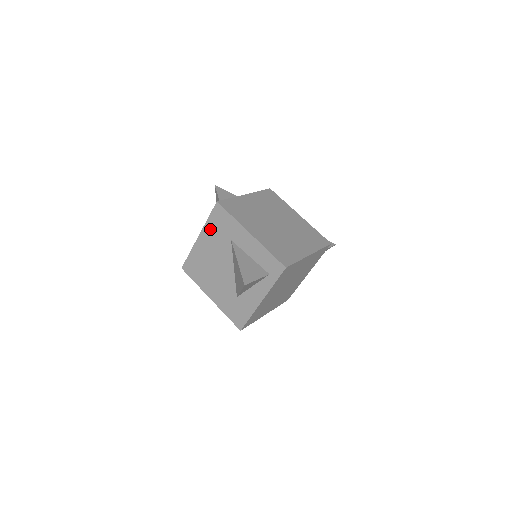
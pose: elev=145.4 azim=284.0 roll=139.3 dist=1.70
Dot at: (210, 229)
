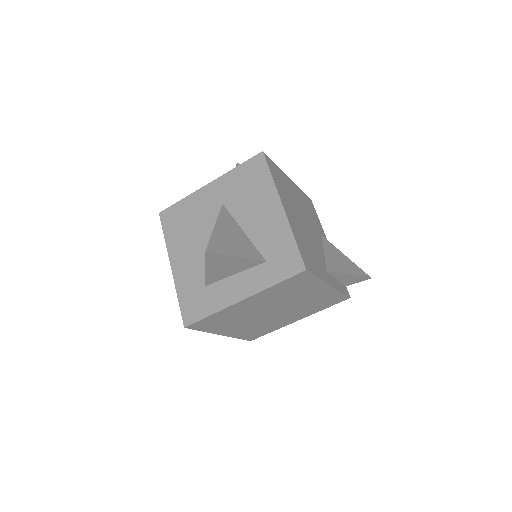
Dot at: occluded
